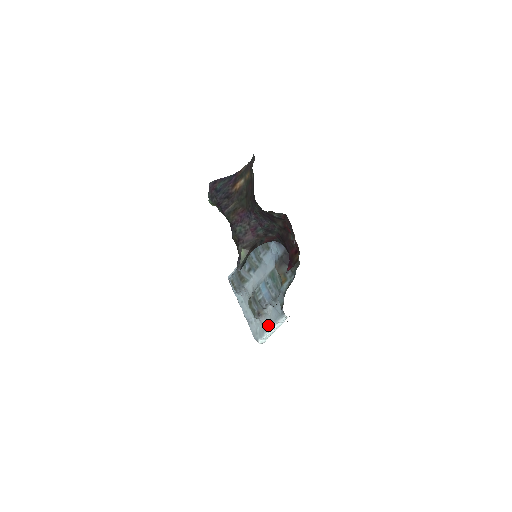
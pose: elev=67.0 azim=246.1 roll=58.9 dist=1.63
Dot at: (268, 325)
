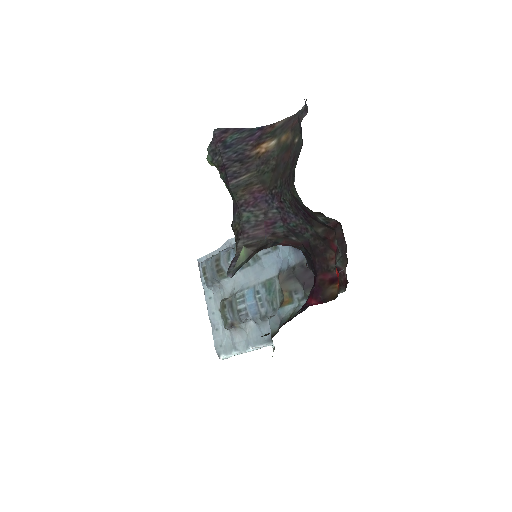
Dot at: (241, 344)
